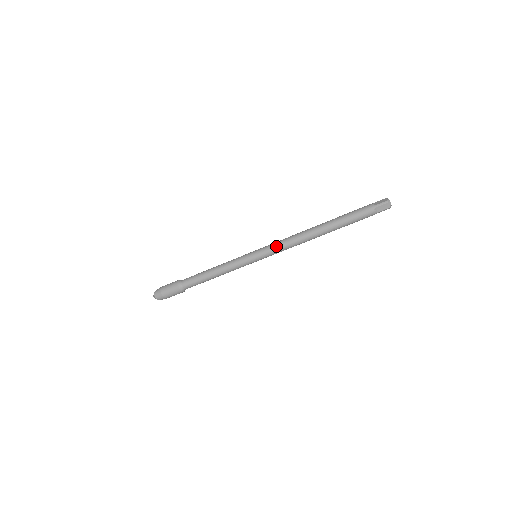
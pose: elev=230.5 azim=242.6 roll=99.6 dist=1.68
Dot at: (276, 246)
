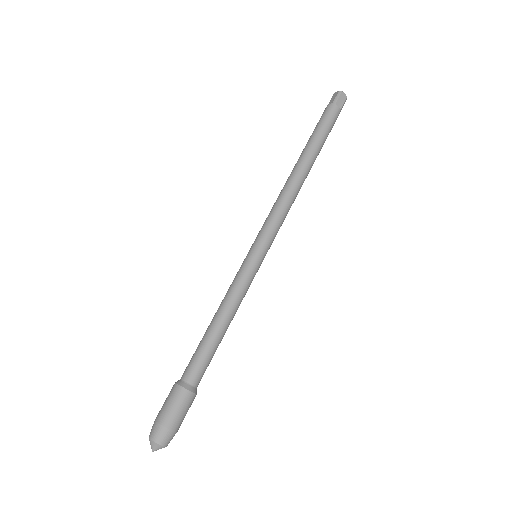
Dot at: (265, 221)
